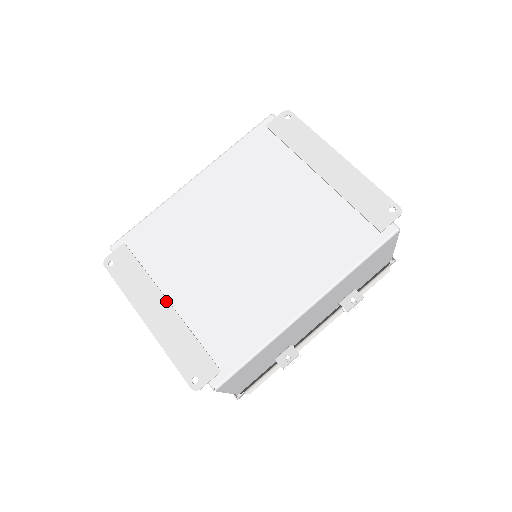
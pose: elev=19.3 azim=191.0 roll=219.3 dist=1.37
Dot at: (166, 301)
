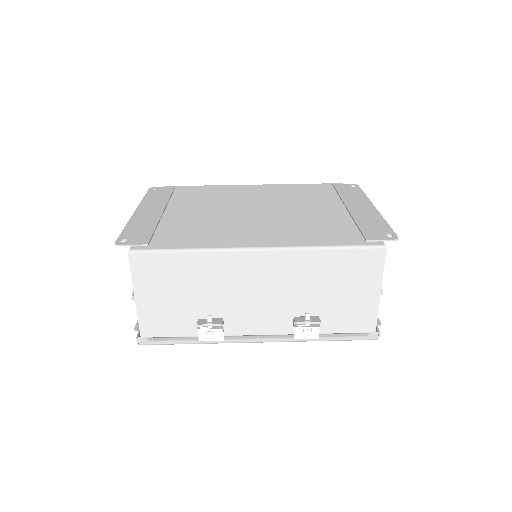
Dot at: (163, 210)
